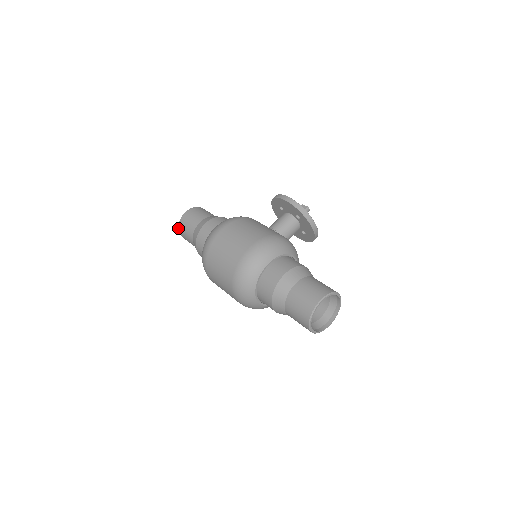
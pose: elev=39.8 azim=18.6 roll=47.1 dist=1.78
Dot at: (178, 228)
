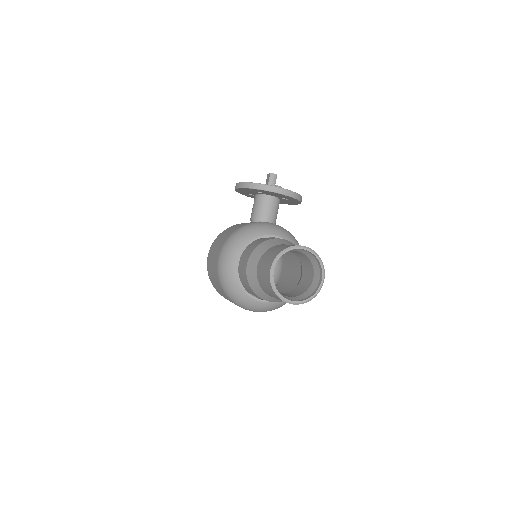
Dot at: occluded
